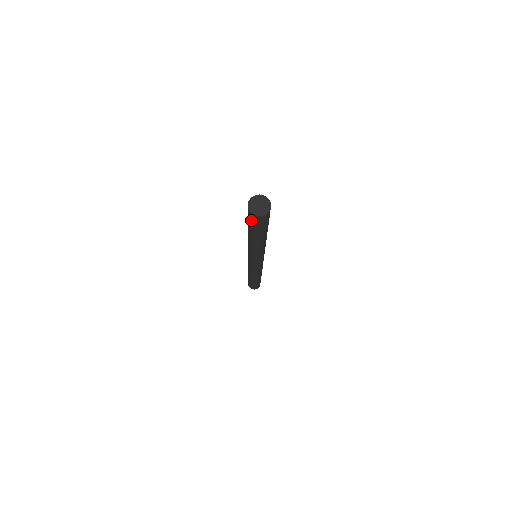
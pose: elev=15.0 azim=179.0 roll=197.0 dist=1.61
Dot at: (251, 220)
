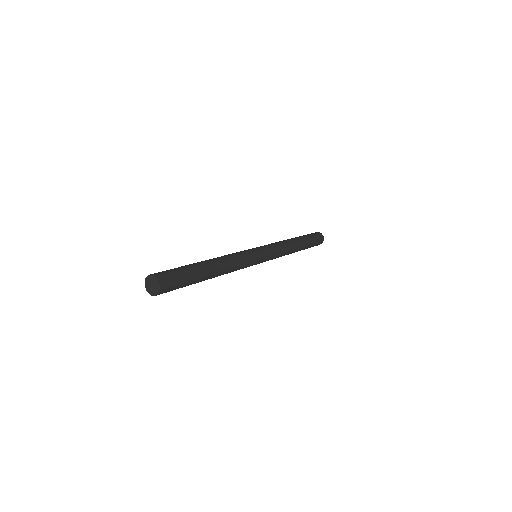
Dot at: occluded
